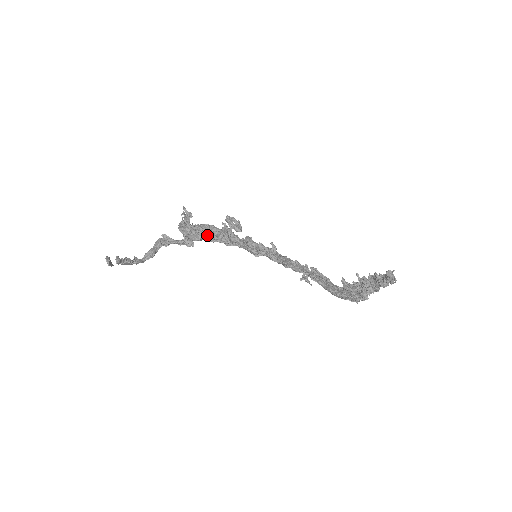
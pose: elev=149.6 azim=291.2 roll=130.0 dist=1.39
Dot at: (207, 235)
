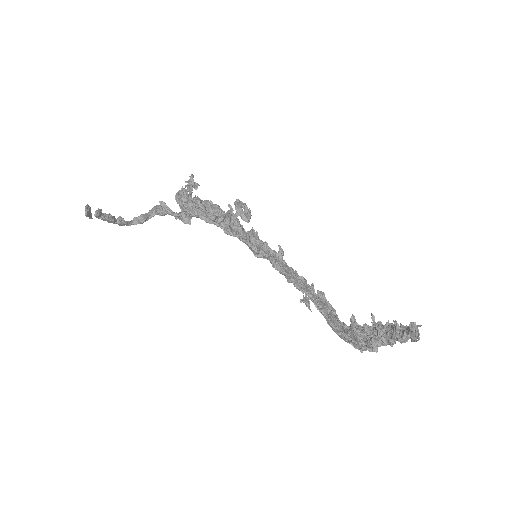
Dot at: (204, 212)
